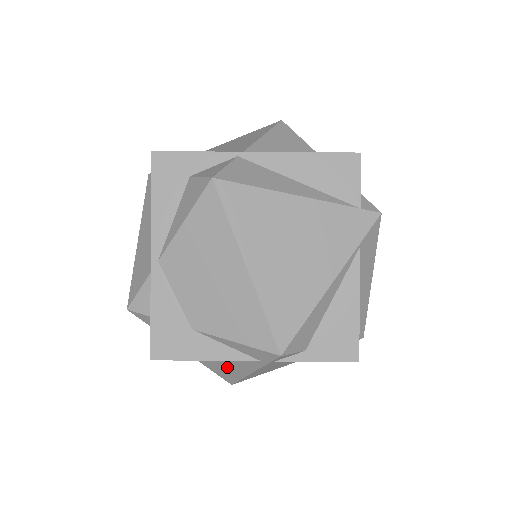
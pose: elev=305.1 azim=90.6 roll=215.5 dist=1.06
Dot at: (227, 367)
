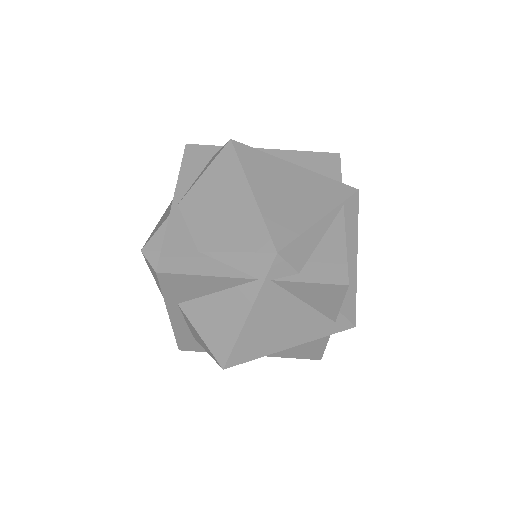
Dot at: (223, 321)
